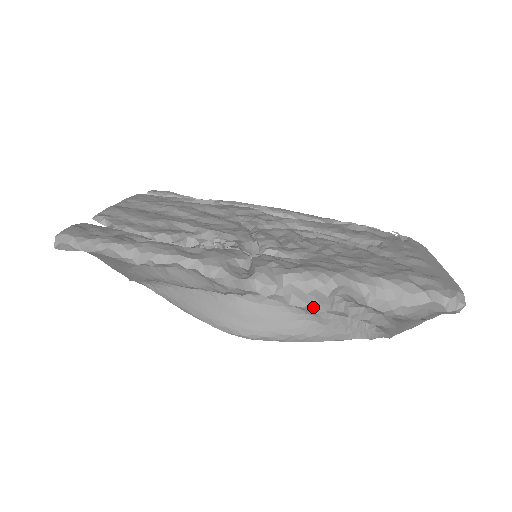
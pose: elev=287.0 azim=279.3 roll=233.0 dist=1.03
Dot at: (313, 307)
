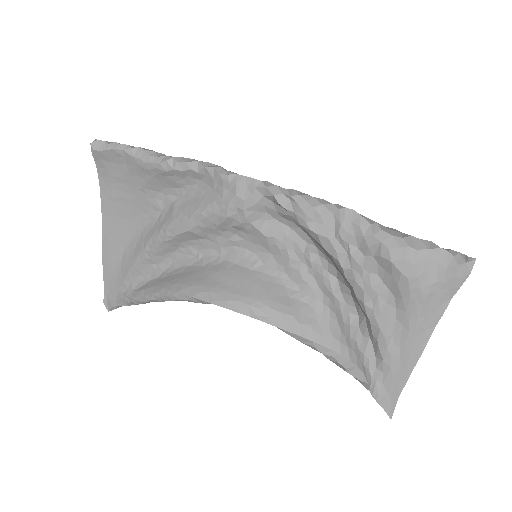
Dot at: (317, 227)
